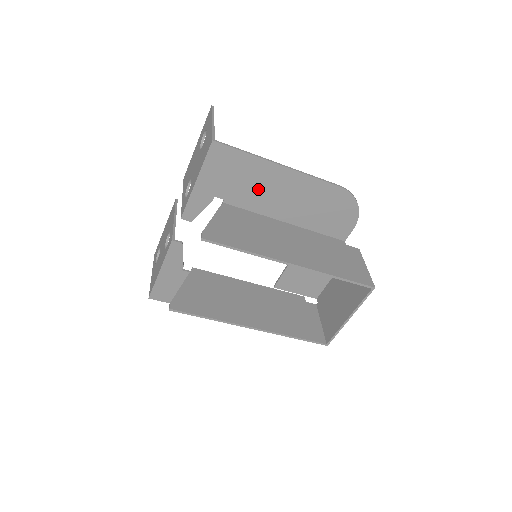
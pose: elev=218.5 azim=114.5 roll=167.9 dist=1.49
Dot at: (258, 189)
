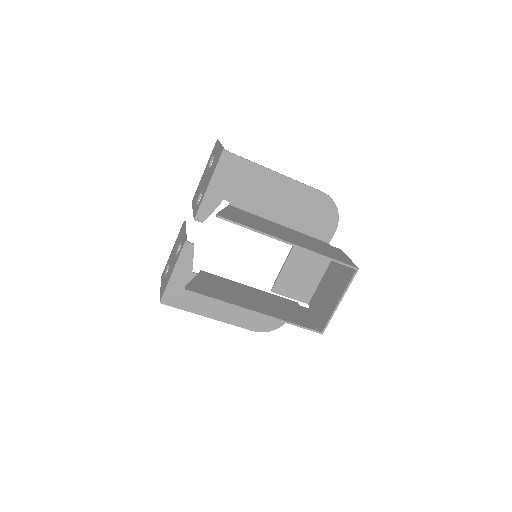
Dot at: (258, 193)
